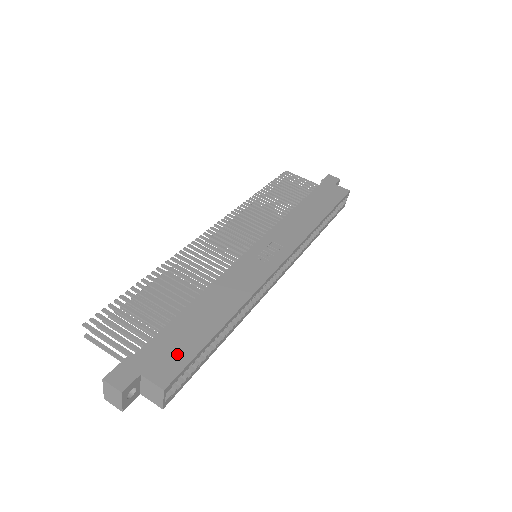
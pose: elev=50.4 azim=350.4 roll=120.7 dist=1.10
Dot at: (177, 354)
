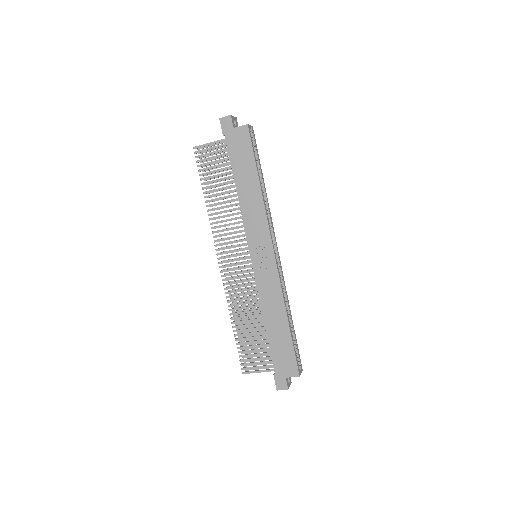
Dot at: (288, 358)
